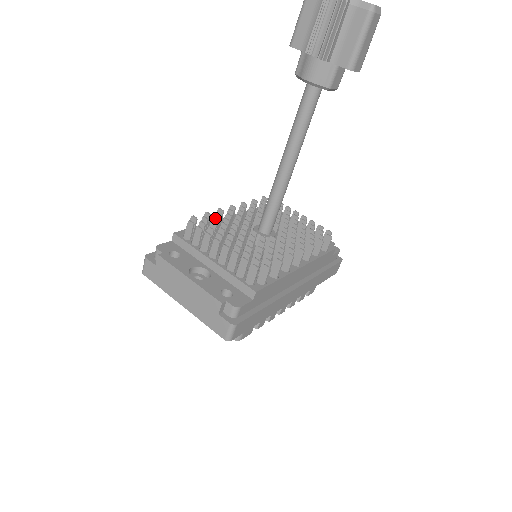
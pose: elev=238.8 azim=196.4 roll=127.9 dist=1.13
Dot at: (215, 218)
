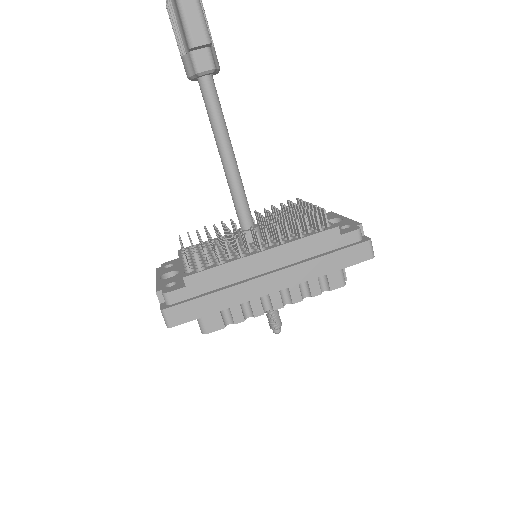
Dot at: (205, 229)
